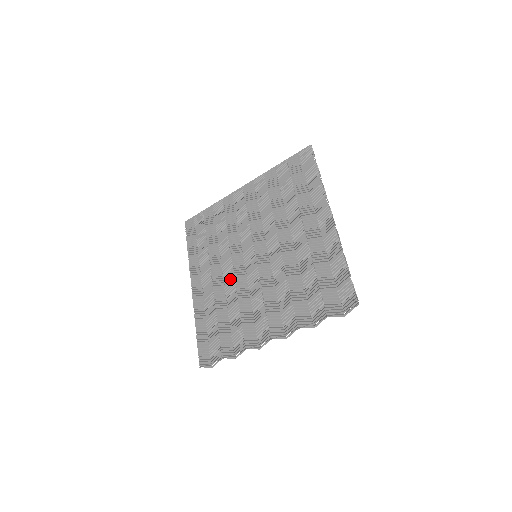
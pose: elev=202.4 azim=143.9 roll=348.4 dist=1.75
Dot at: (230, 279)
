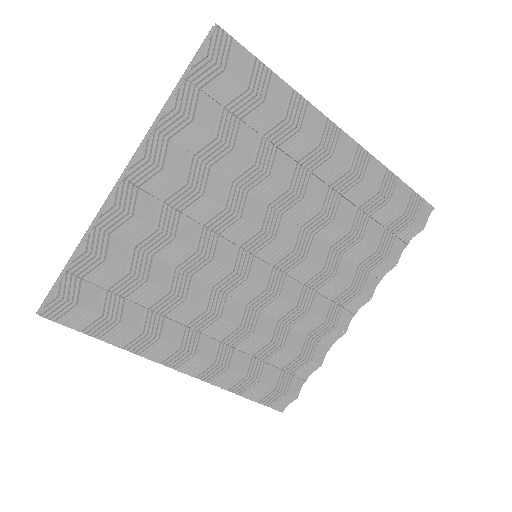
Dot at: (240, 311)
